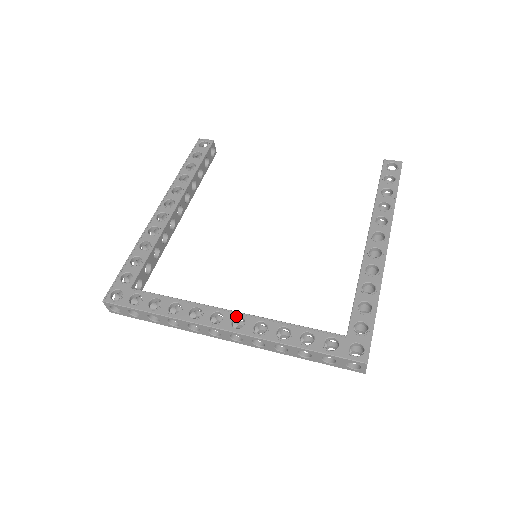
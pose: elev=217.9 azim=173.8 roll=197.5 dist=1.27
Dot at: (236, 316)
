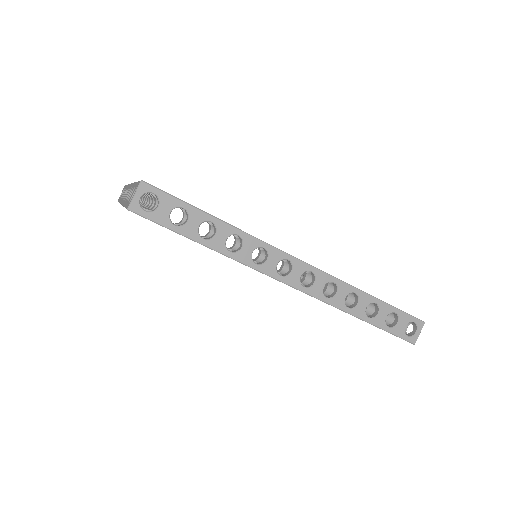
Dot at: occluded
